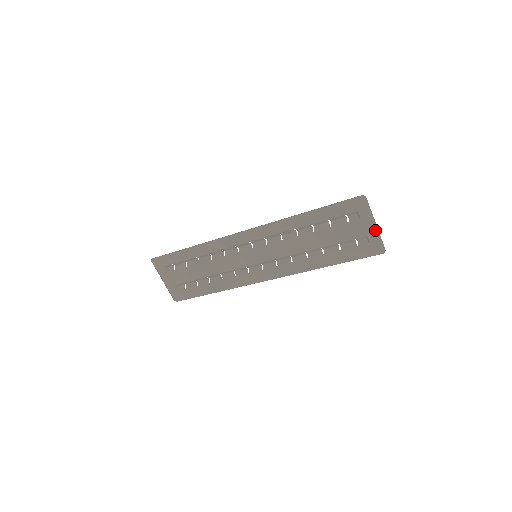
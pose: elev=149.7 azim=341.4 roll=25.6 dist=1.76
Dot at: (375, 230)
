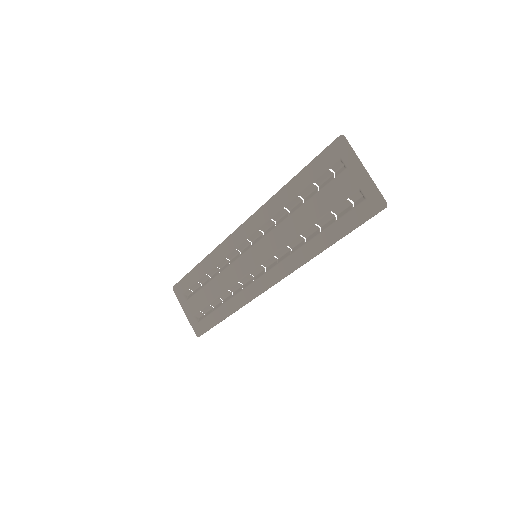
Dot at: (366, 177)
